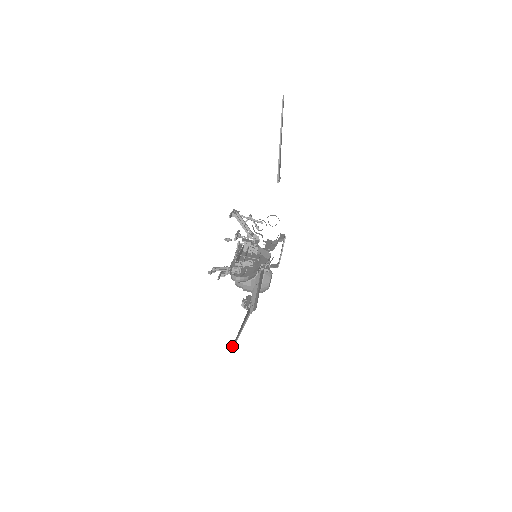
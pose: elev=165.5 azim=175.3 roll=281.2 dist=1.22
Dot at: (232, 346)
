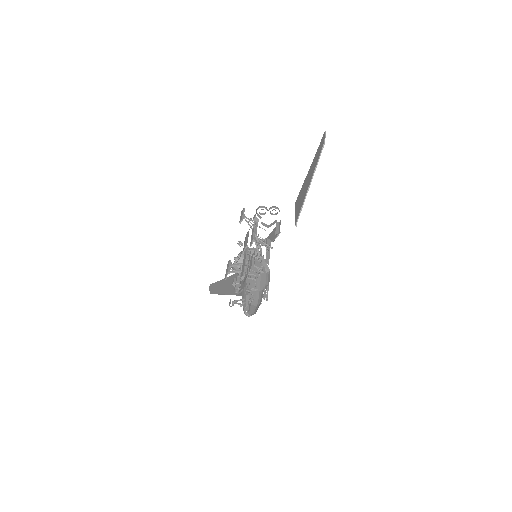
Dot at: (209, 288)
